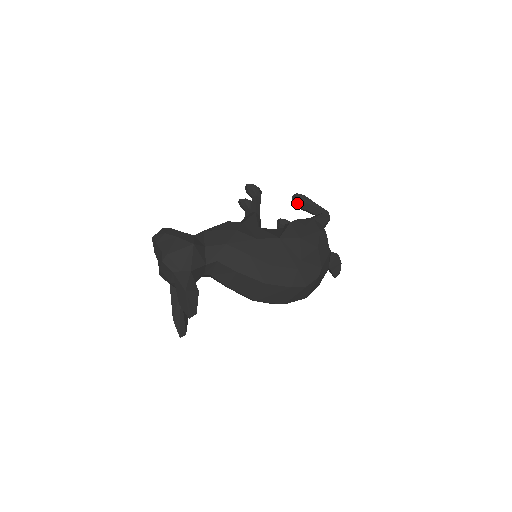
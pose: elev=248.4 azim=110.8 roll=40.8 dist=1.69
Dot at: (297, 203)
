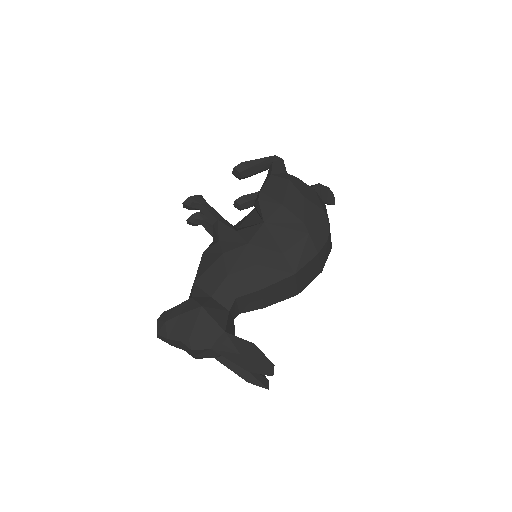
Dot at: (243, 175)
